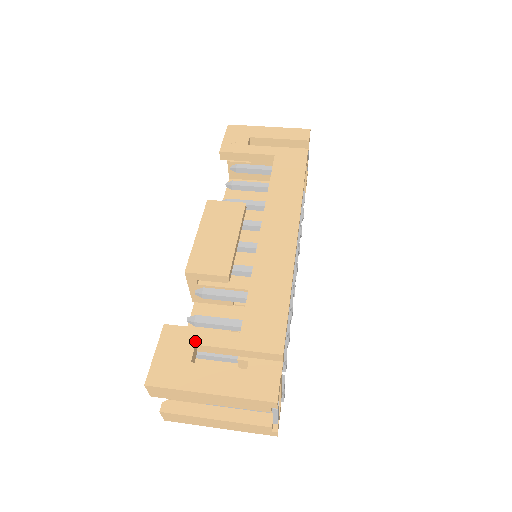
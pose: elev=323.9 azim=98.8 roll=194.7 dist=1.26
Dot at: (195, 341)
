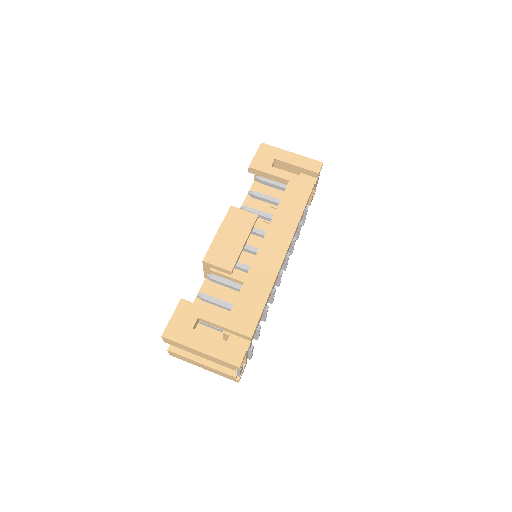
Dot at: (198, 315)
